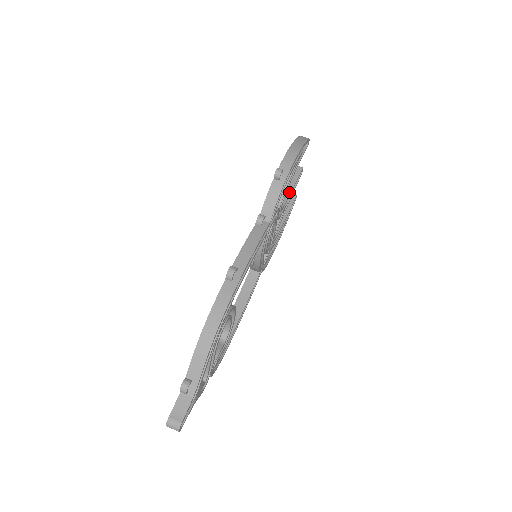
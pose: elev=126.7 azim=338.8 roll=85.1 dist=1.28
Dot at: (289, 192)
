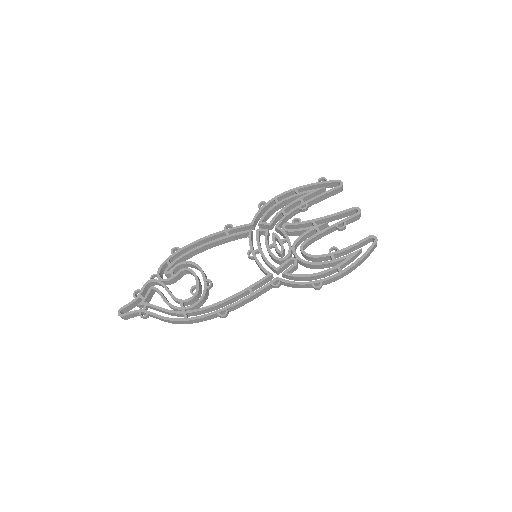
Dot at: occluded
